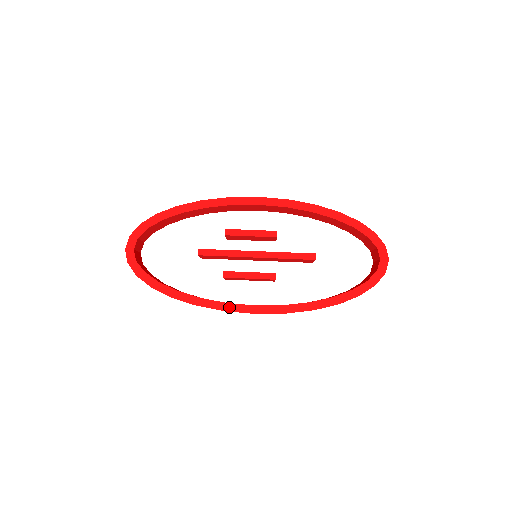
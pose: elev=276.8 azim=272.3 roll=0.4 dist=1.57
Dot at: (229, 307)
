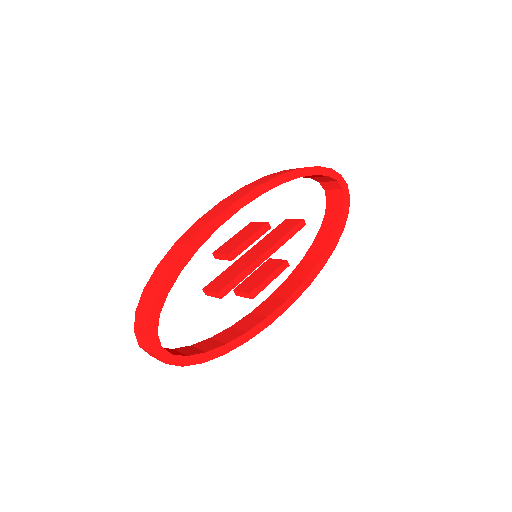
Dot at: (271, 318)
